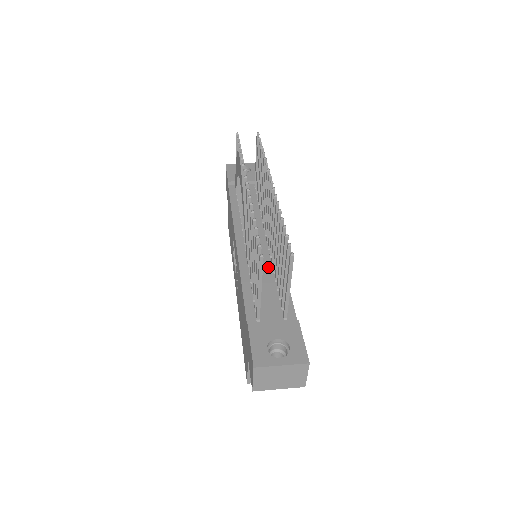
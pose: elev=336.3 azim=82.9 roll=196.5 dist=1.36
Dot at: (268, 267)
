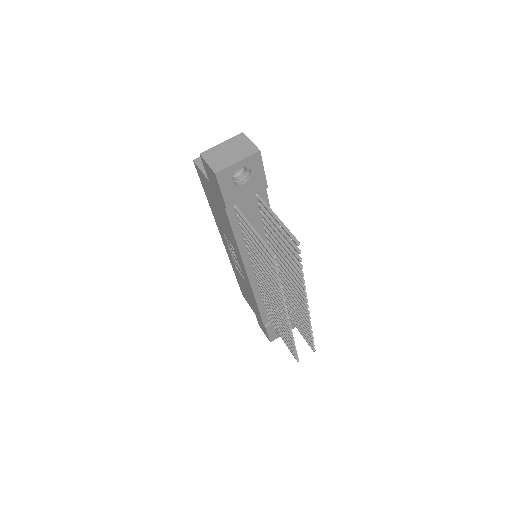
Dot at: occluded
